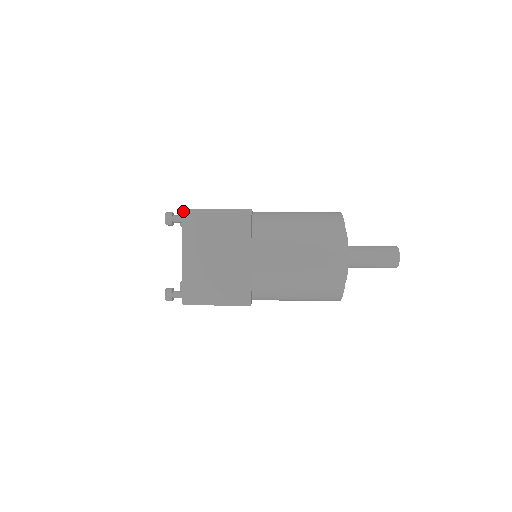
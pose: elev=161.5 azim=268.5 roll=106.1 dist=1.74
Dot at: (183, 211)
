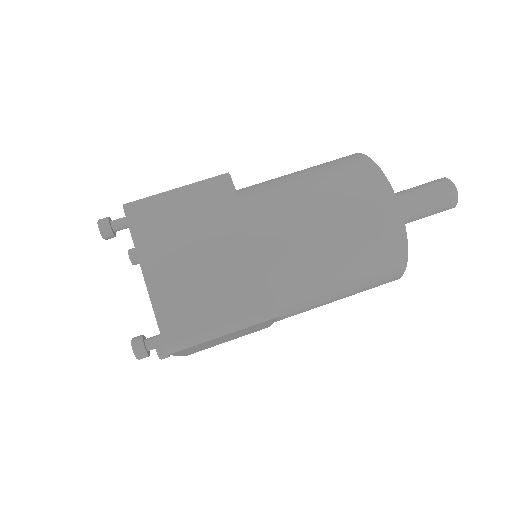
Dot at: (168, 352)
